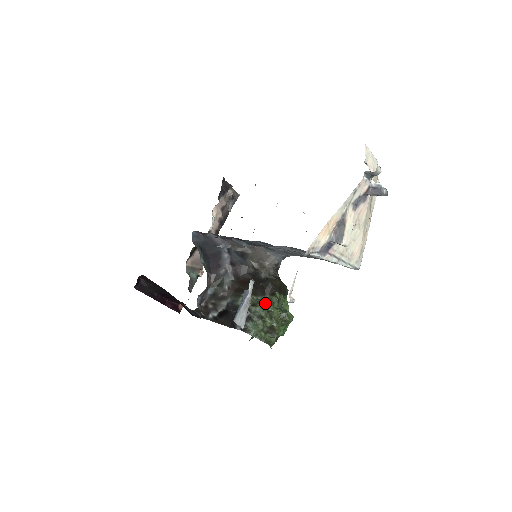
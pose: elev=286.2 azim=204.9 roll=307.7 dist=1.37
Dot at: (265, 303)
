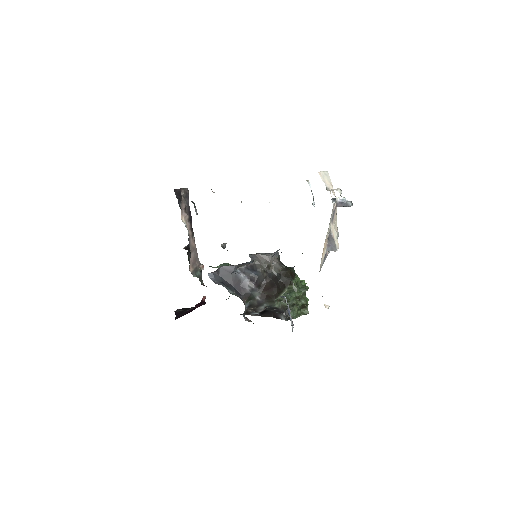
Dot at: (292, 295)
